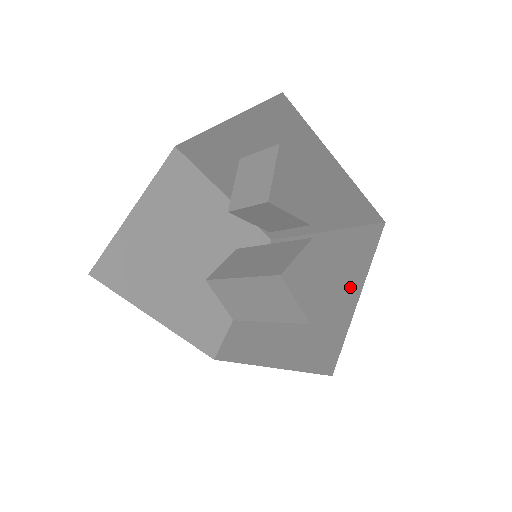
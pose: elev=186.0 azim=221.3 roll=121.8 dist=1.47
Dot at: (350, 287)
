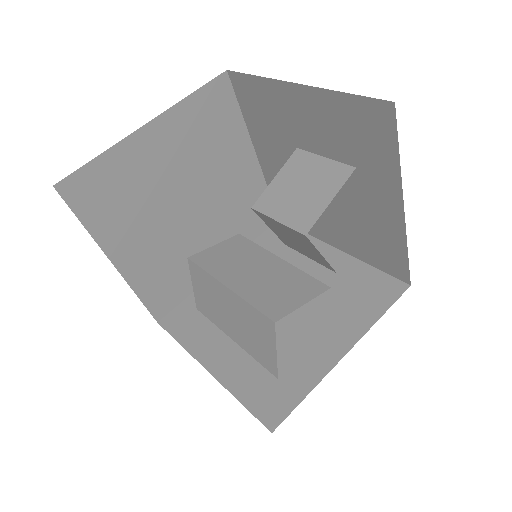
Dot at: (337, 339)
